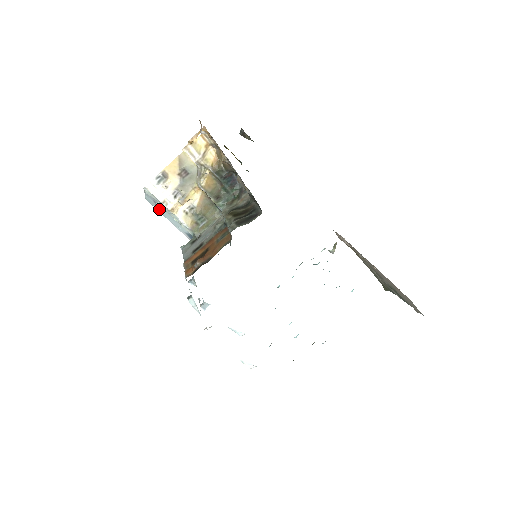
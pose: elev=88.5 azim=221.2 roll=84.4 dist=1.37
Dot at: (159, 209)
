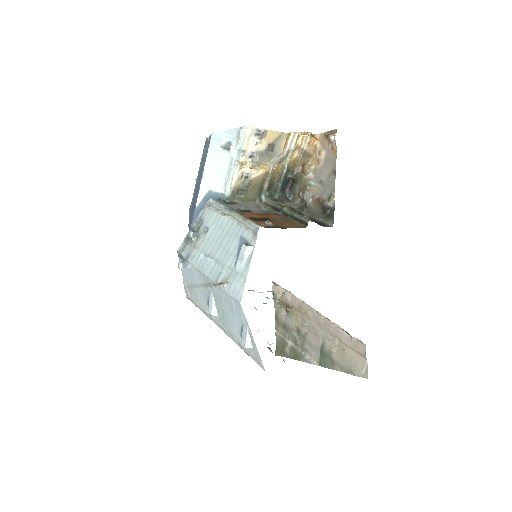
Dot at: (216, 152)
